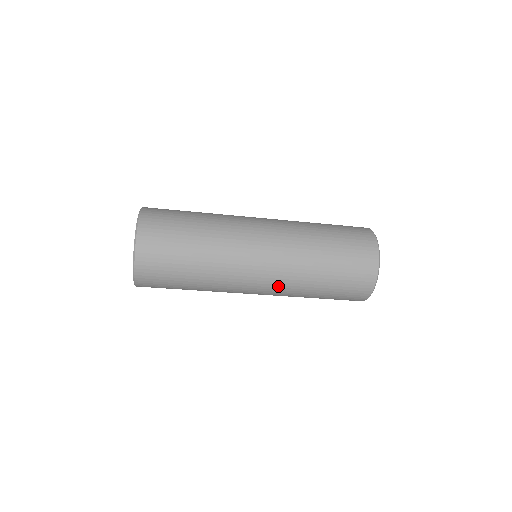
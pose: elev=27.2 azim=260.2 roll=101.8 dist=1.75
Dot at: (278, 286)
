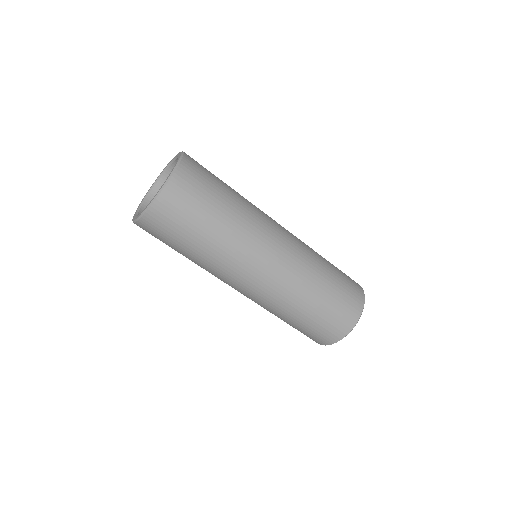
Dot at: (257, 299)
